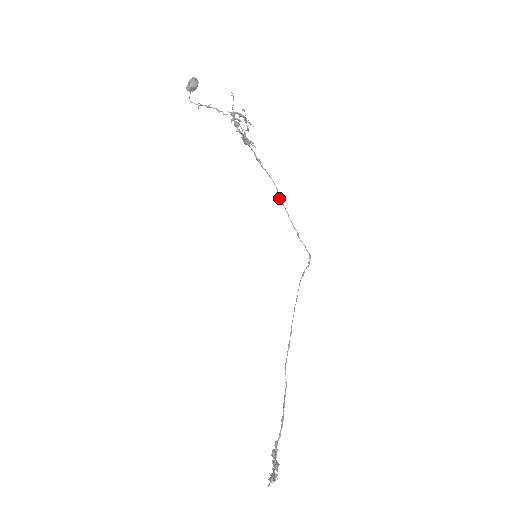
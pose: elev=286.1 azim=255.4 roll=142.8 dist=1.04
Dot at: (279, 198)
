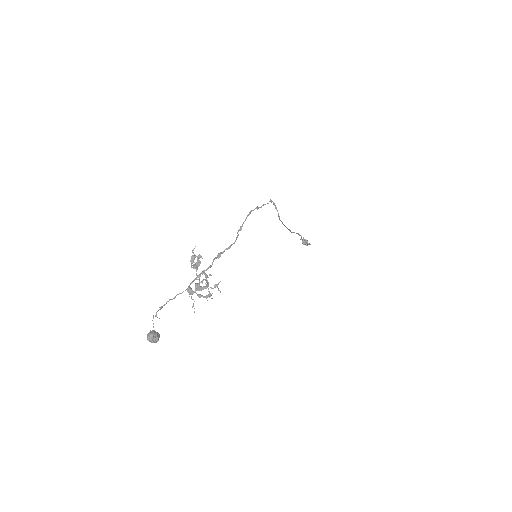
Dot at: occluded
